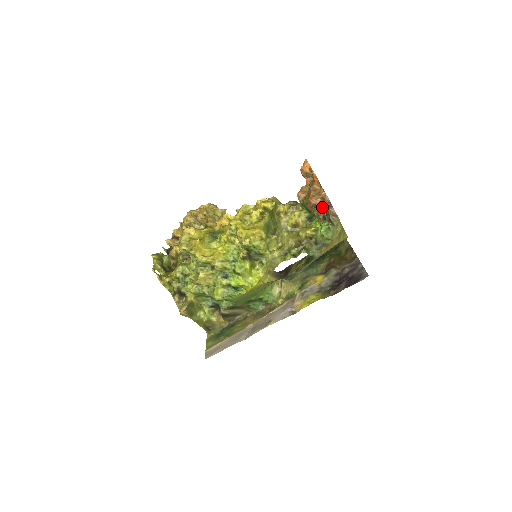
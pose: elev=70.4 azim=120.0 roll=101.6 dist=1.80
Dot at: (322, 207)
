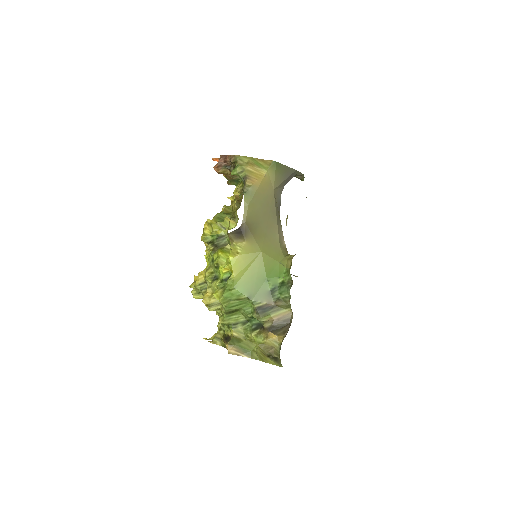
Dot at: (224, 164)
